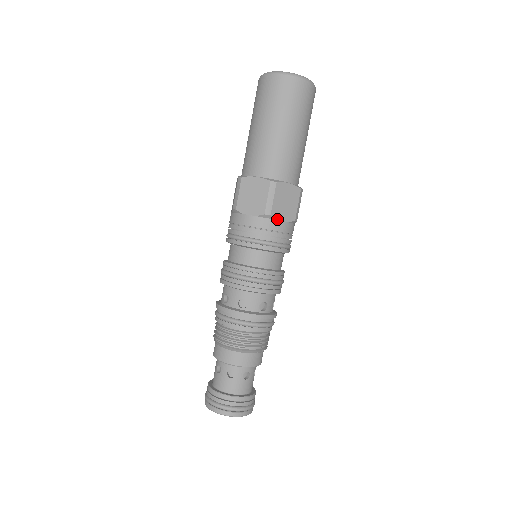
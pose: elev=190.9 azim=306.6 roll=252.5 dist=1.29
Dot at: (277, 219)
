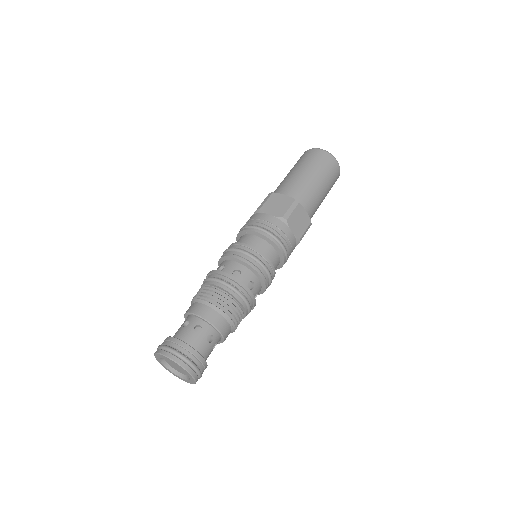
Dot at: (289, 227)
